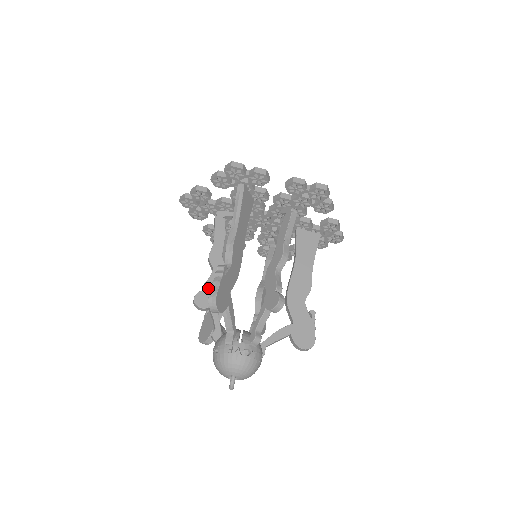
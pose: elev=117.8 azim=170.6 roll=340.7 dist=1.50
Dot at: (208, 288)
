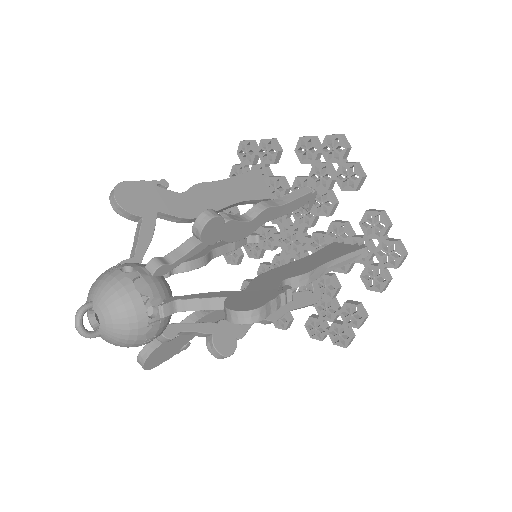
Dot at: occluded
